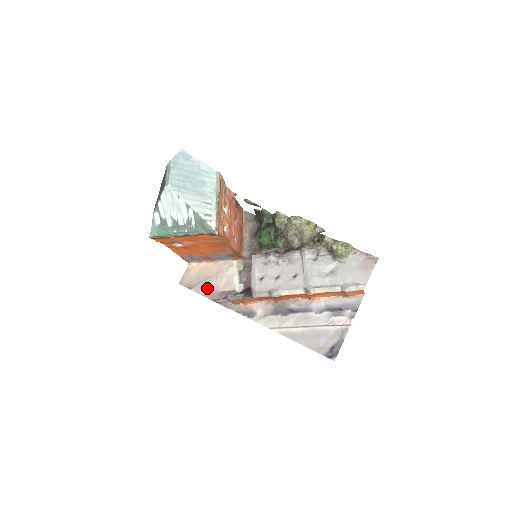
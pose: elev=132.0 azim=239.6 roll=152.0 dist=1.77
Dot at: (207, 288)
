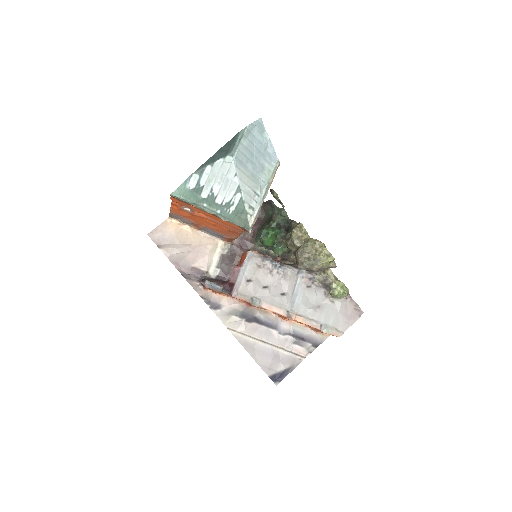
Dot at: (179, 256)
